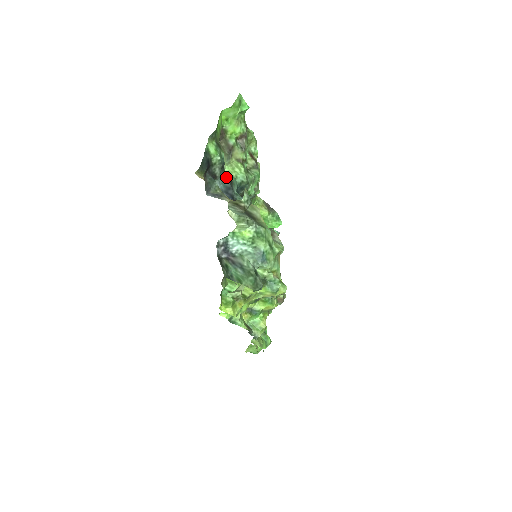
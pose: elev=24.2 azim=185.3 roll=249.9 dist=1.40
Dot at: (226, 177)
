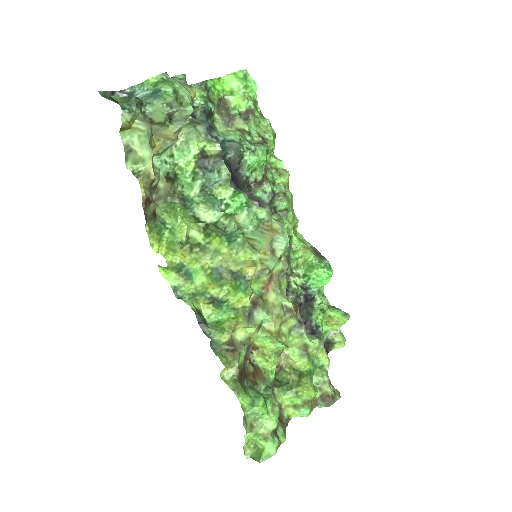
Dot at: (207, 121)
